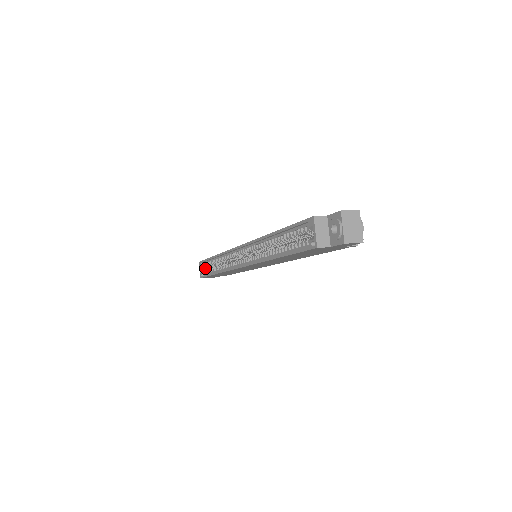
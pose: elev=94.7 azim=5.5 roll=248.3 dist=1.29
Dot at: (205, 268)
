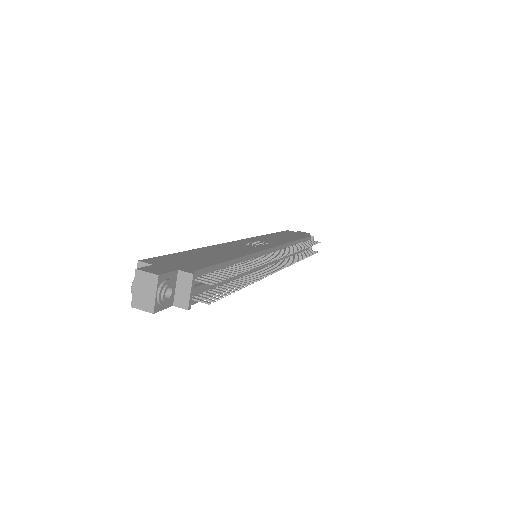
Dot at: occluded
